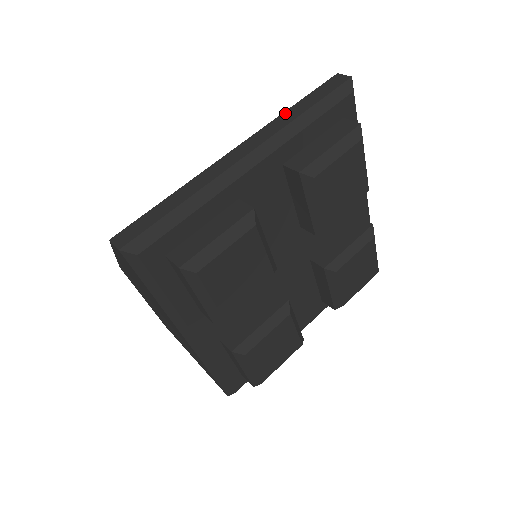
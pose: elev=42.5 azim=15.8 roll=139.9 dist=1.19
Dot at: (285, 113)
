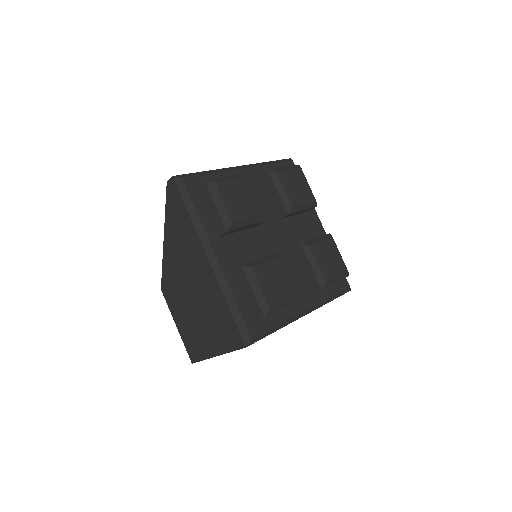
Dot at: occluded
